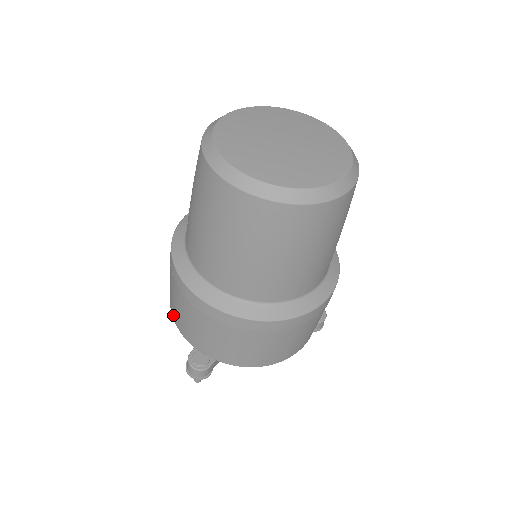
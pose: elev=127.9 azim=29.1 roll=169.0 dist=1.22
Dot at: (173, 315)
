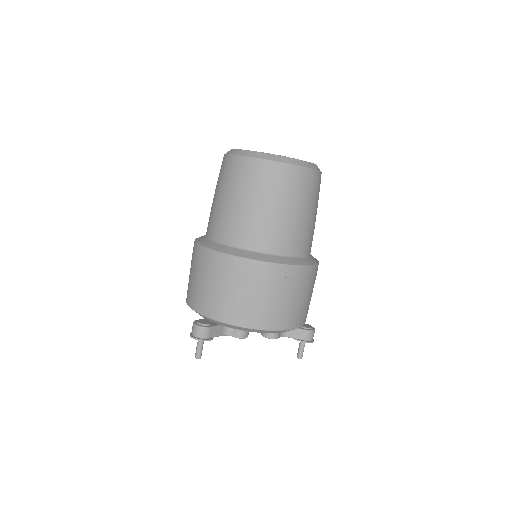
Dot at: (187, 298)
